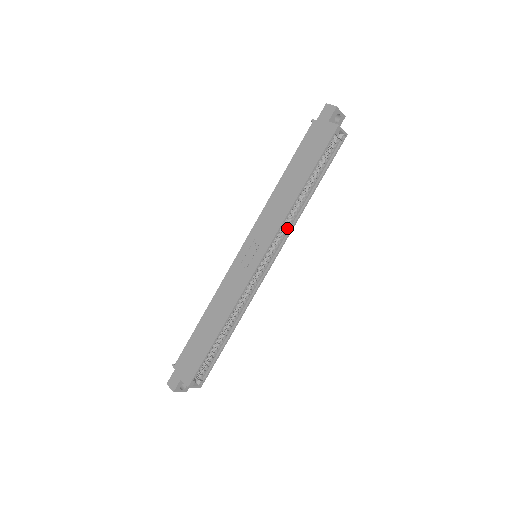
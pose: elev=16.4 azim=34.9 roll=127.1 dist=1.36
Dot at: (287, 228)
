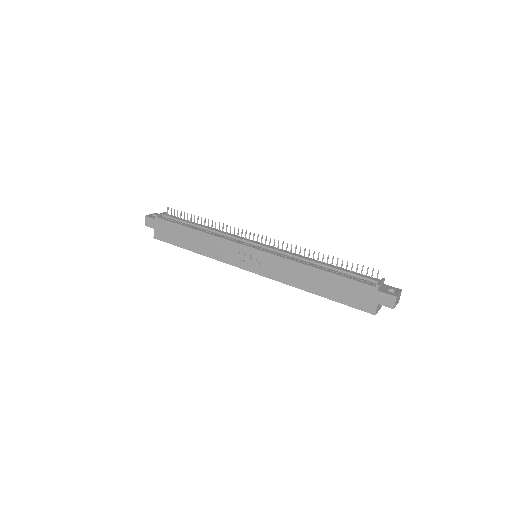
Dot at: occluded
